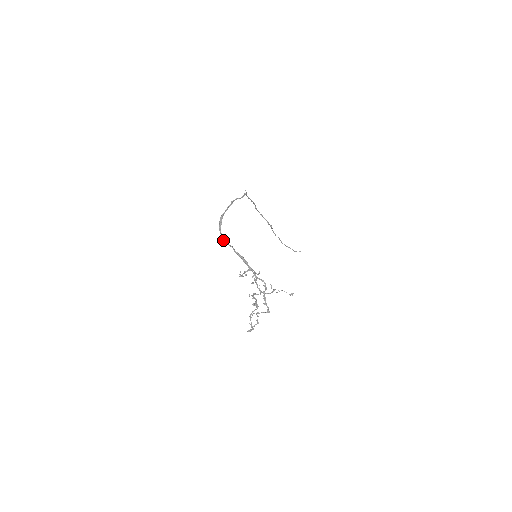
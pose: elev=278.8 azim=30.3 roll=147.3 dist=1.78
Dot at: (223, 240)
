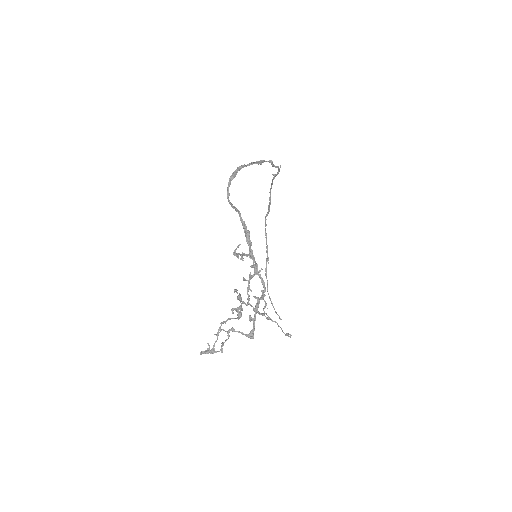
Dot at: (227, 197)
